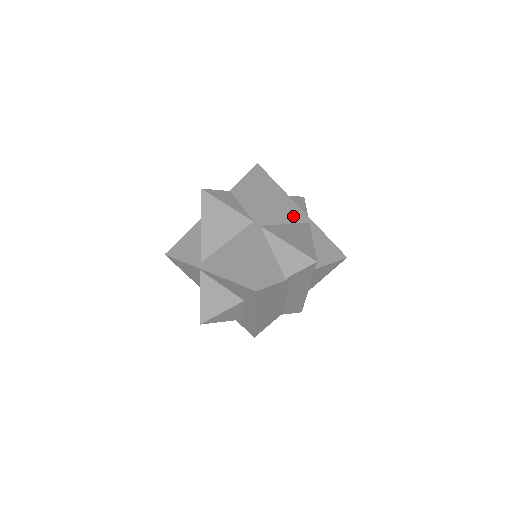
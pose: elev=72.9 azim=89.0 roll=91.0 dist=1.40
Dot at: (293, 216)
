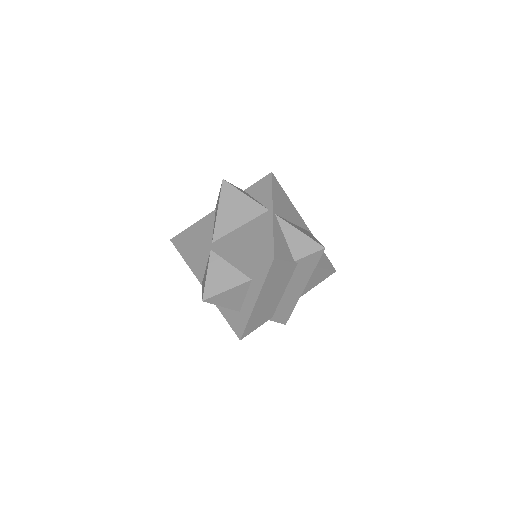
Dot at: (297, 221)
